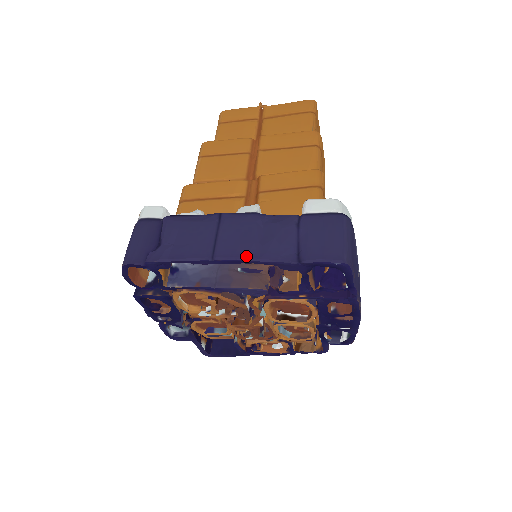
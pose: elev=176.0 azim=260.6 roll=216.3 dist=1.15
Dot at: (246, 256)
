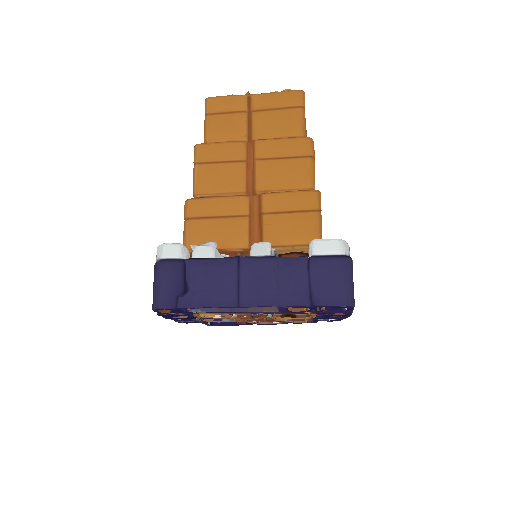
Dot at: (268, 303)
